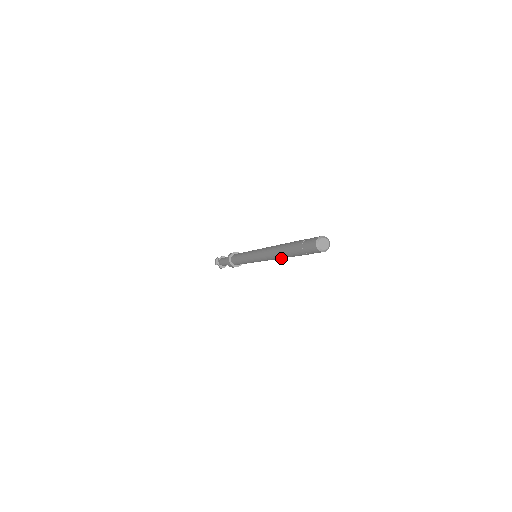
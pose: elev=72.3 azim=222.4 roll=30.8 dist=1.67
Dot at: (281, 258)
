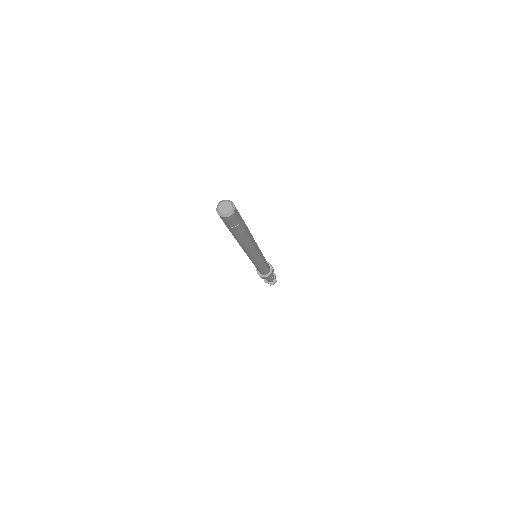
Dot at: (248, 246)
